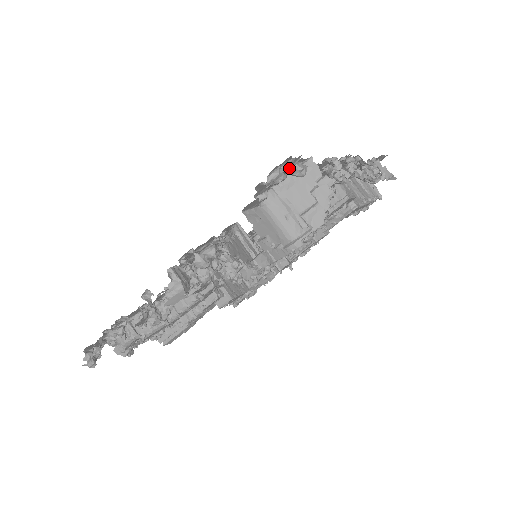
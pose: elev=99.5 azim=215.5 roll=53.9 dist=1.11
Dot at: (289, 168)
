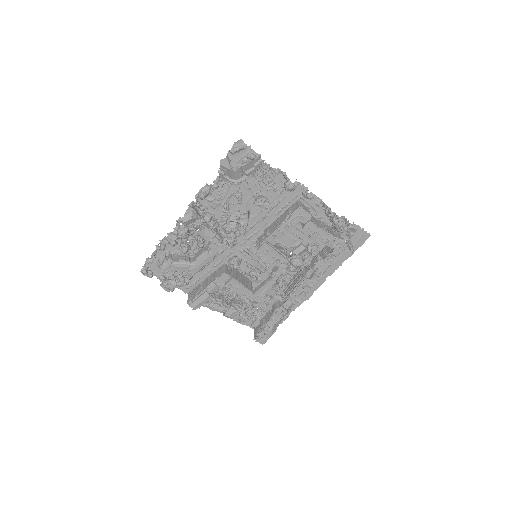
Dot at: (243, 148)
